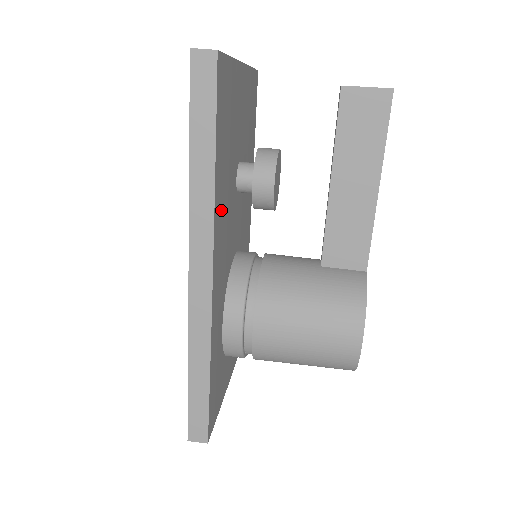
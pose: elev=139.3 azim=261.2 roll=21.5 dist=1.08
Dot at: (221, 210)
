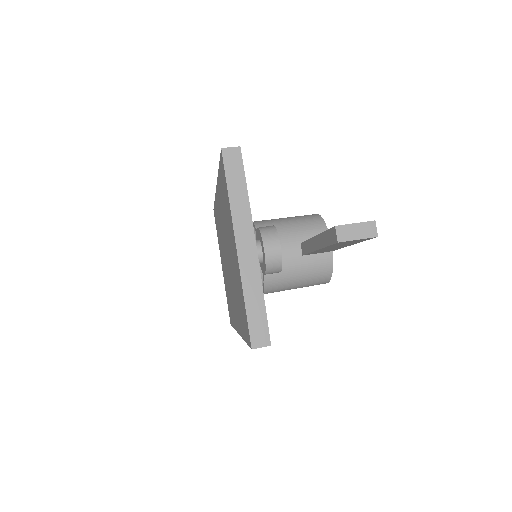
Dot at: occluded
